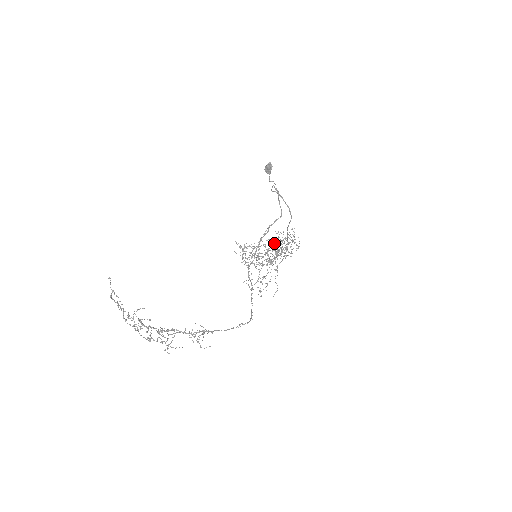
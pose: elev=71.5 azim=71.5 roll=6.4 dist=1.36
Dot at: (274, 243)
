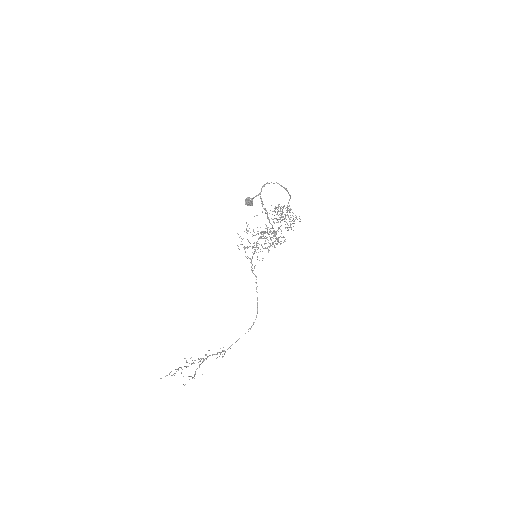
Dot at: occluded
